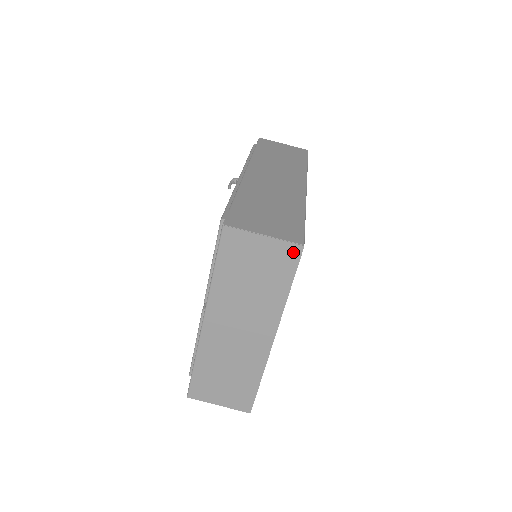
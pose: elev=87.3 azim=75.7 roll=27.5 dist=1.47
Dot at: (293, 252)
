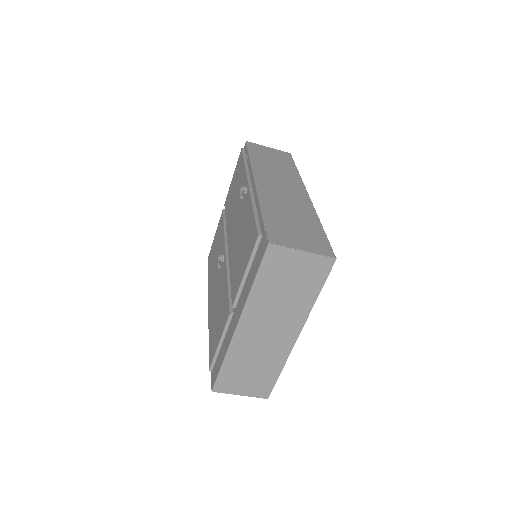
Dot at: (326, 264)
